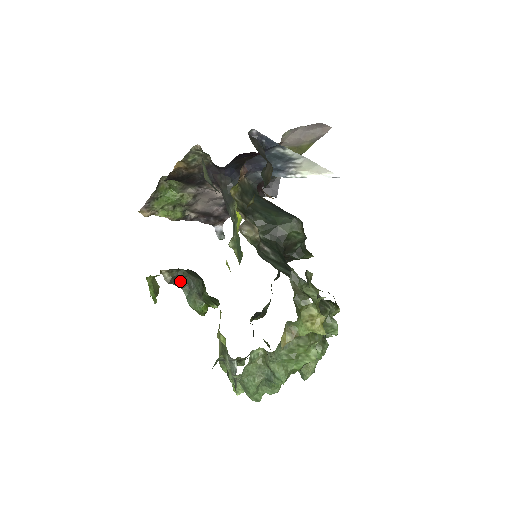
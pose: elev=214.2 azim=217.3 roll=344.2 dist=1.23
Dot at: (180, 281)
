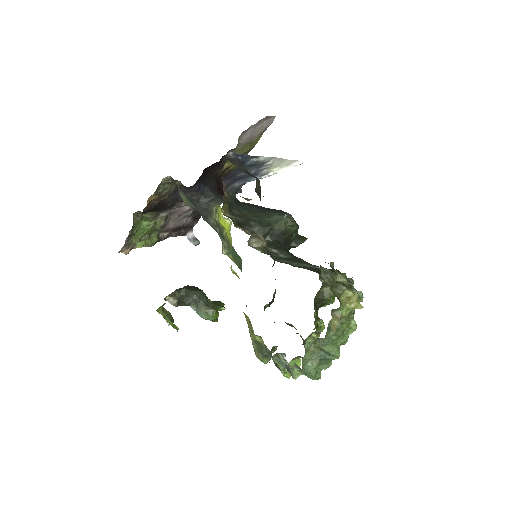
Dot at: (185, 300)
